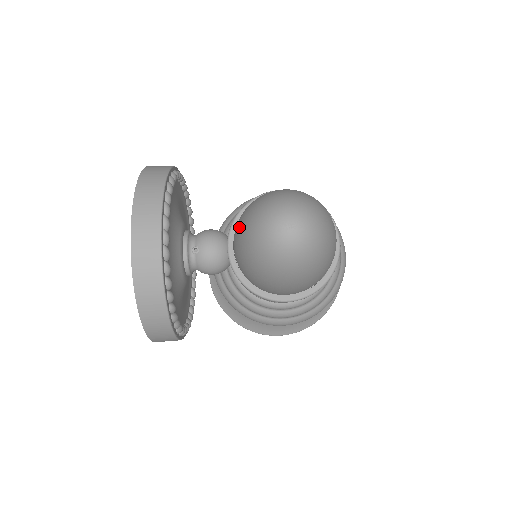
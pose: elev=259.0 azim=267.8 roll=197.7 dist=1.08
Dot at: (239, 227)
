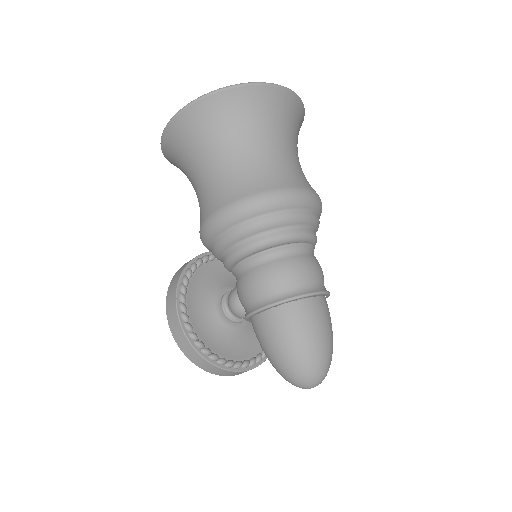
Dot at: occluded
